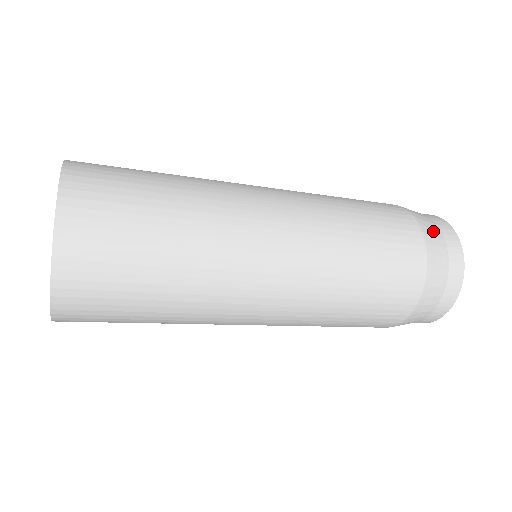
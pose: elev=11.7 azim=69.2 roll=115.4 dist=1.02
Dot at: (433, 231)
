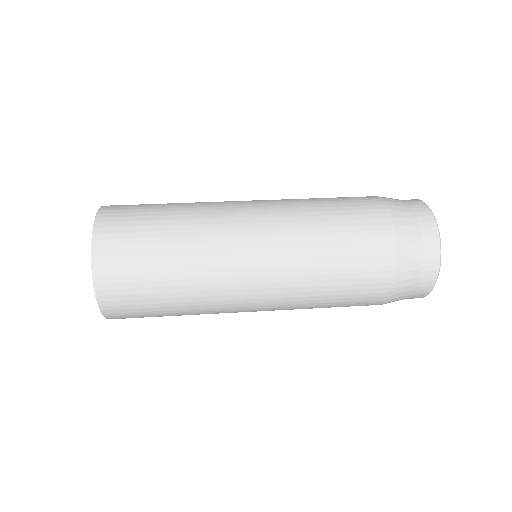
Dot at: (407, 221)
